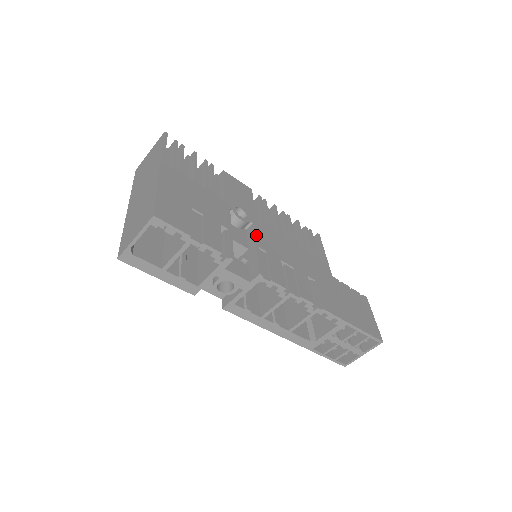
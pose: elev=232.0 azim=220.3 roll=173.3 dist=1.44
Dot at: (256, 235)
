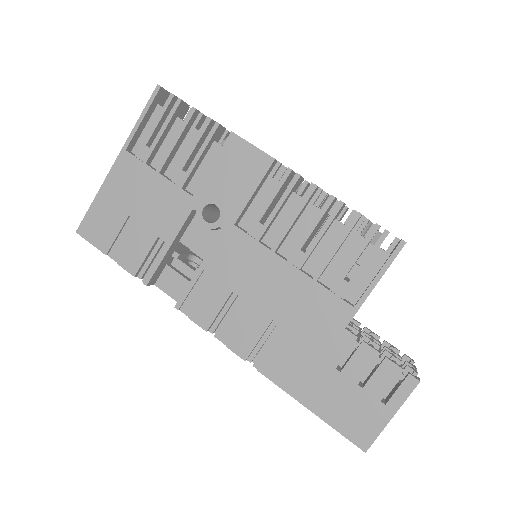
Dot at: (213, 250)
